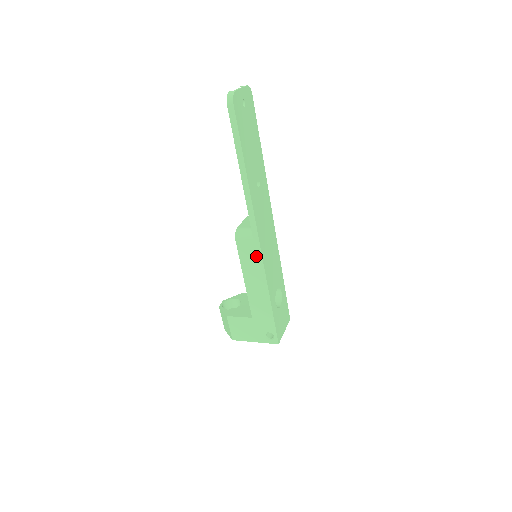
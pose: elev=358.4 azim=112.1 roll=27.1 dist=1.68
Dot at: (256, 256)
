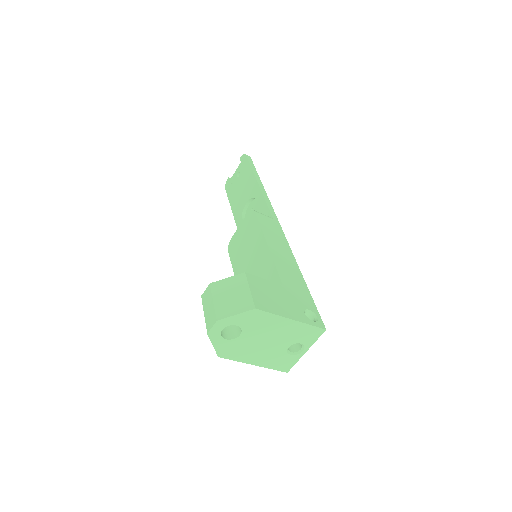
Dot at: (278, 231)
